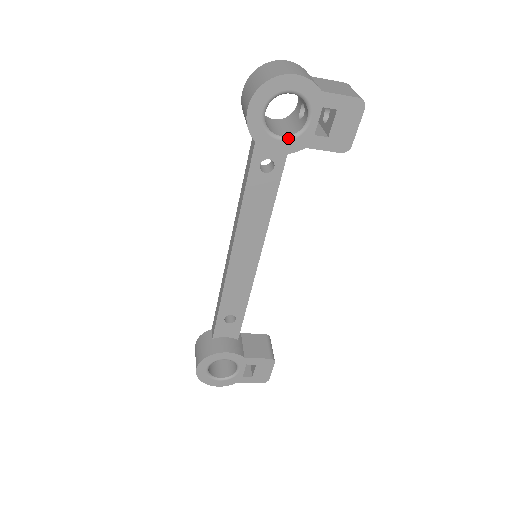
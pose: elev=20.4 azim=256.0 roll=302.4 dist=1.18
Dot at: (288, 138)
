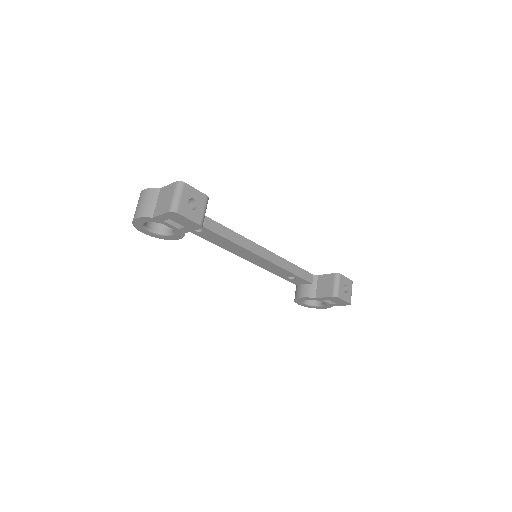
Dot at: (173, 233)
